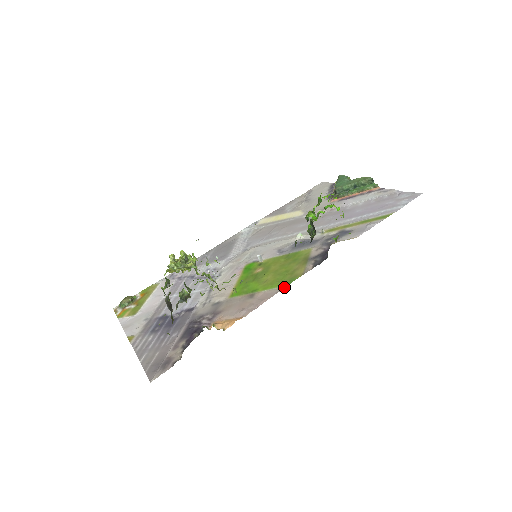
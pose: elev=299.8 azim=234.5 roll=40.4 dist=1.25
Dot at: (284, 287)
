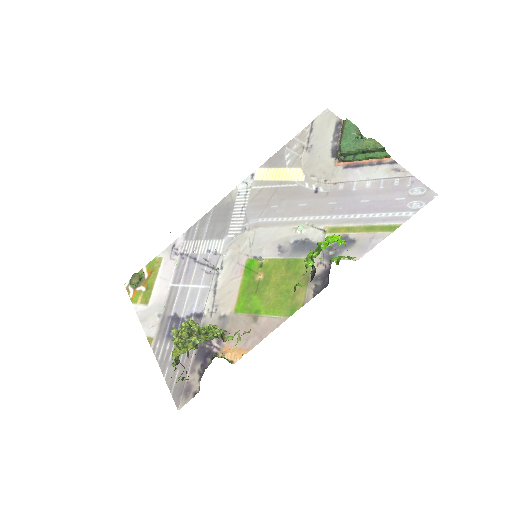
Dot at: (286, 319)
